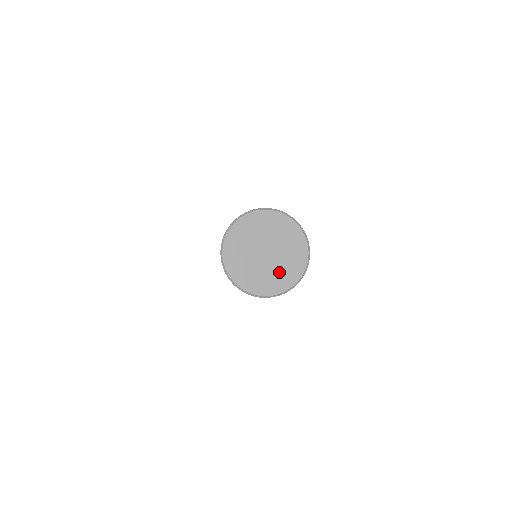
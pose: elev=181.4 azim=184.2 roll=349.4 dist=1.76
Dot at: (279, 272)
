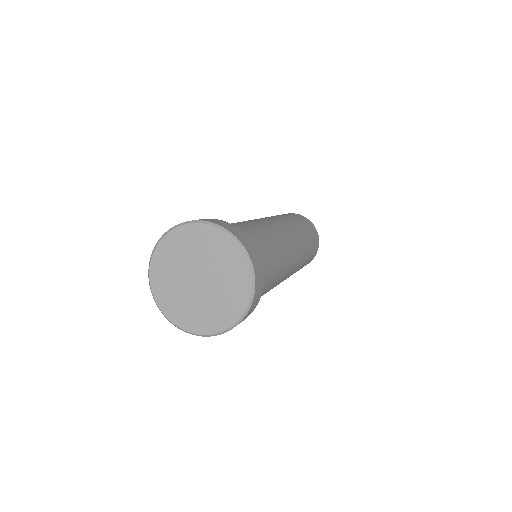
Dot at: (206, 309)
